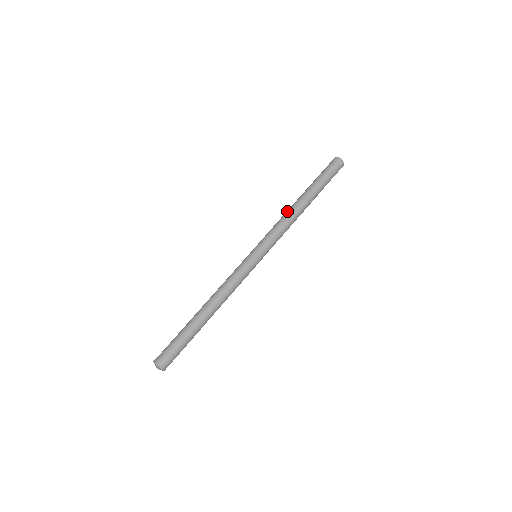
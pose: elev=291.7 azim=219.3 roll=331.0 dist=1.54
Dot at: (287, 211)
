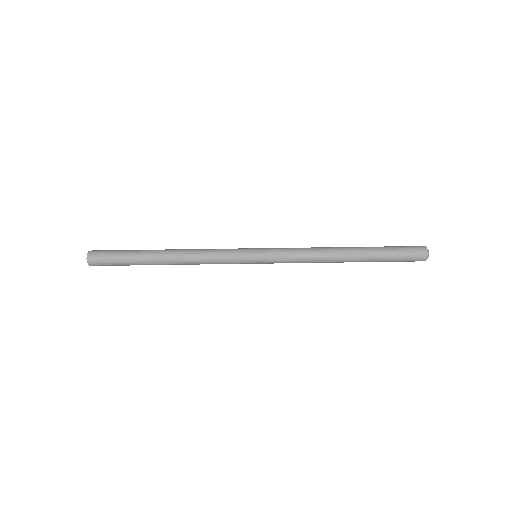
Dot at: (324, 247)
